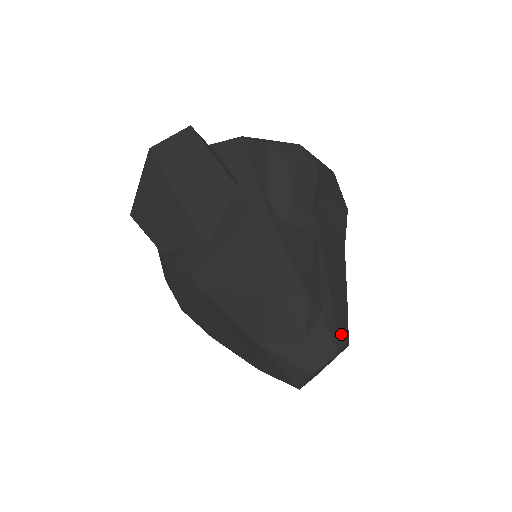
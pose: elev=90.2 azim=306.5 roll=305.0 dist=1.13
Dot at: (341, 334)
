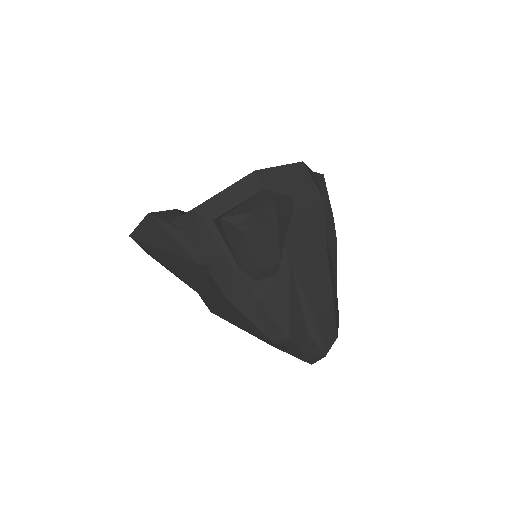
Dot at: (328, 337)
